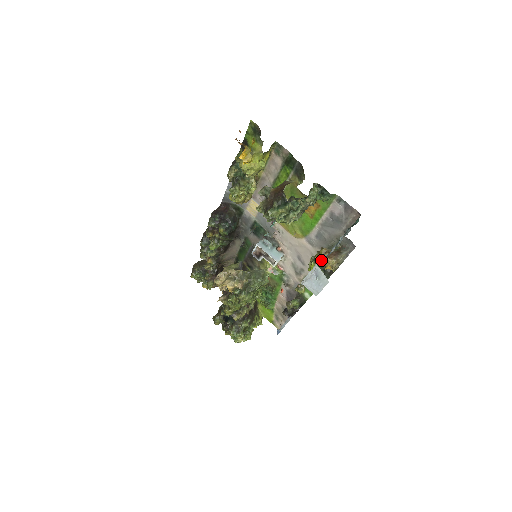
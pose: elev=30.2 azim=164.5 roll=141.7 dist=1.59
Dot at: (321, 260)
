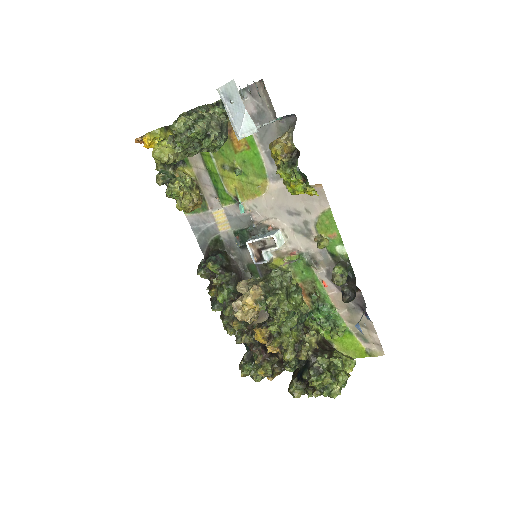
Dot at: (275, 152)
